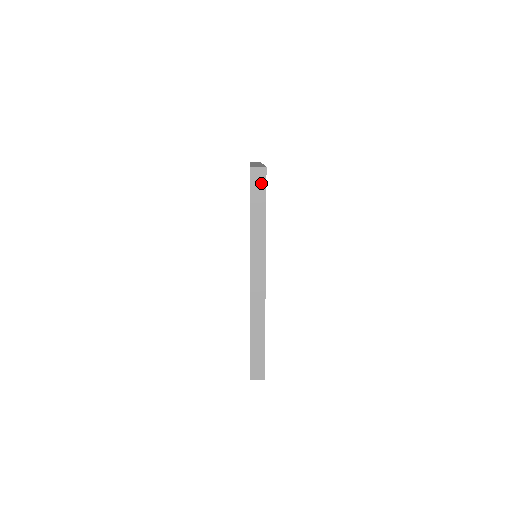
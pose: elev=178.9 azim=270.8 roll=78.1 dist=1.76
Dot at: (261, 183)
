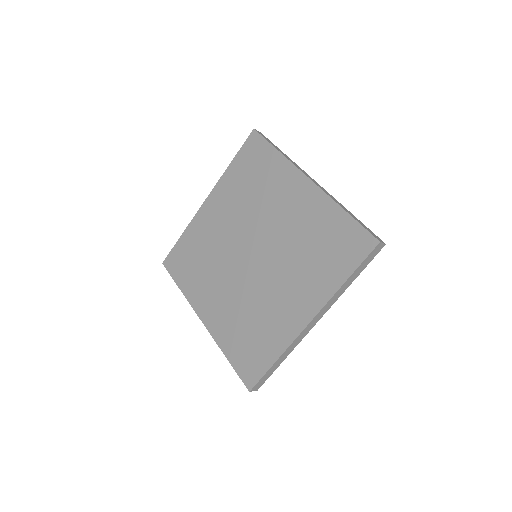
Dot at: (266, 138)
